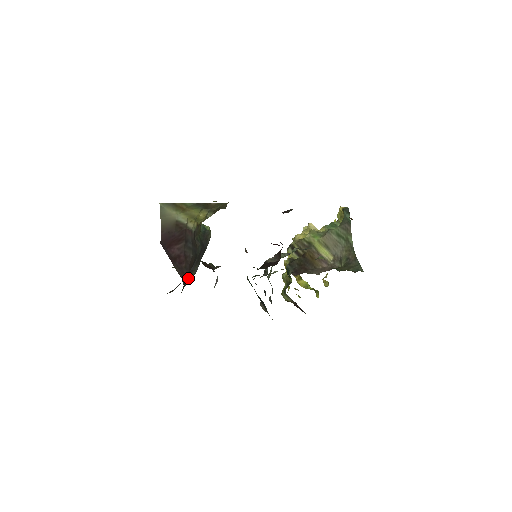
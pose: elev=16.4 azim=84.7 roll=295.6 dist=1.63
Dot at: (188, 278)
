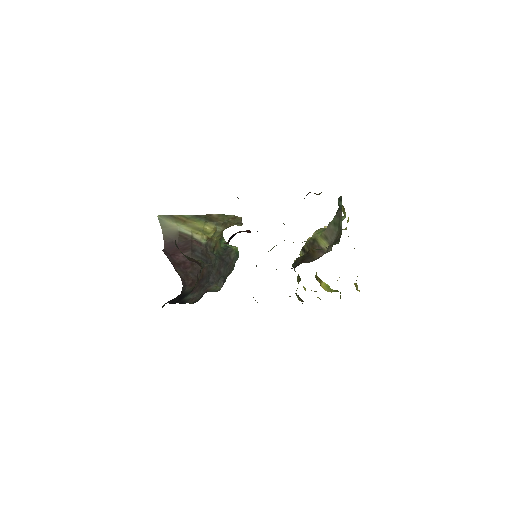
Dot at: (194, 282)
